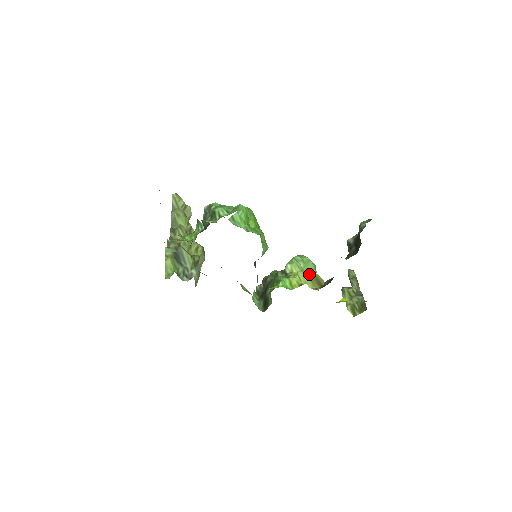
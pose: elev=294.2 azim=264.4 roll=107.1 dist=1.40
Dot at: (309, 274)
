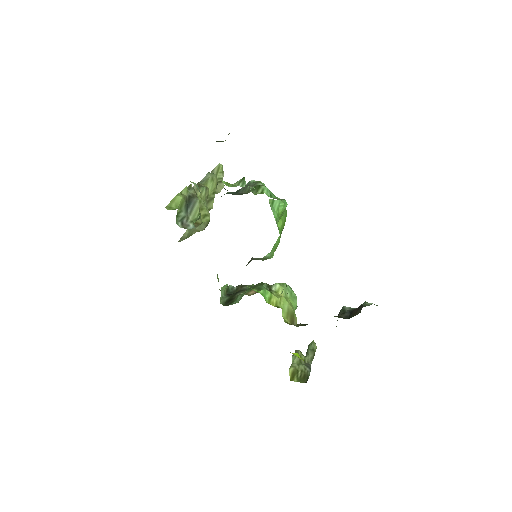
Dot at: (290, 306)
